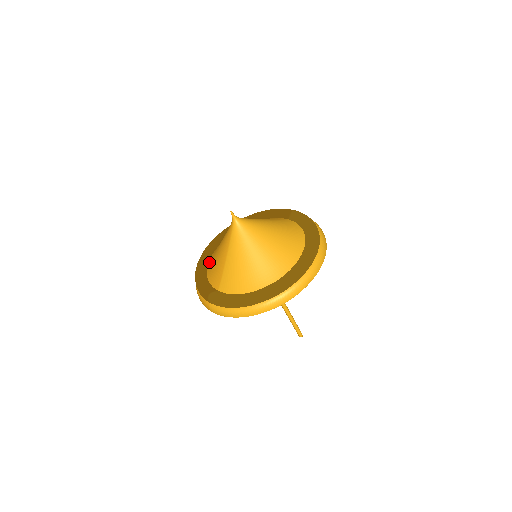
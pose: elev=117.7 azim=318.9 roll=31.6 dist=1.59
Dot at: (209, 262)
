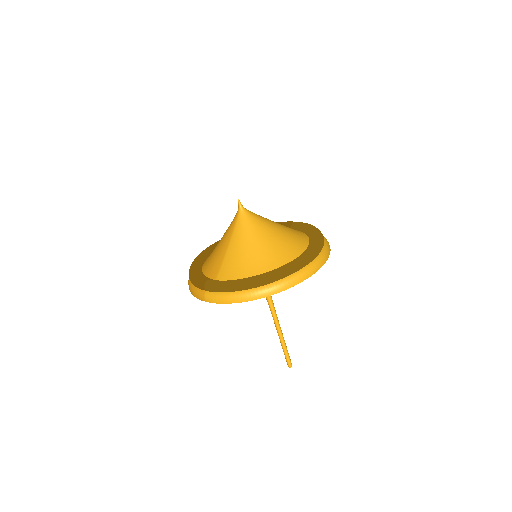
Dot at: (205, 261)
